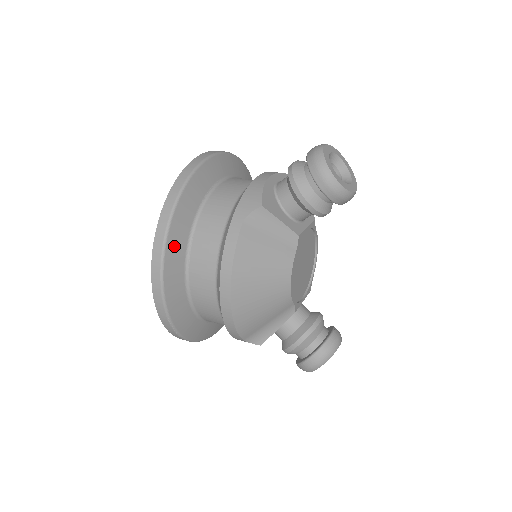
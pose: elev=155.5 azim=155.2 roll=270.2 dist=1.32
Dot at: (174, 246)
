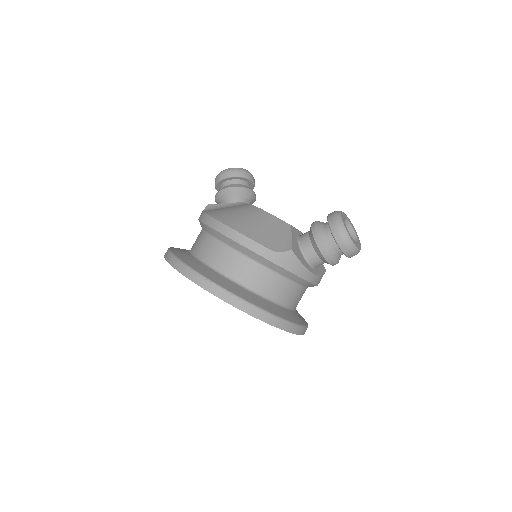
Dot at: (180, 254)
